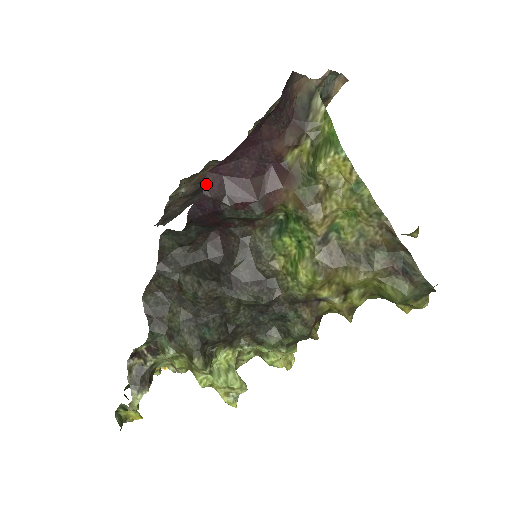
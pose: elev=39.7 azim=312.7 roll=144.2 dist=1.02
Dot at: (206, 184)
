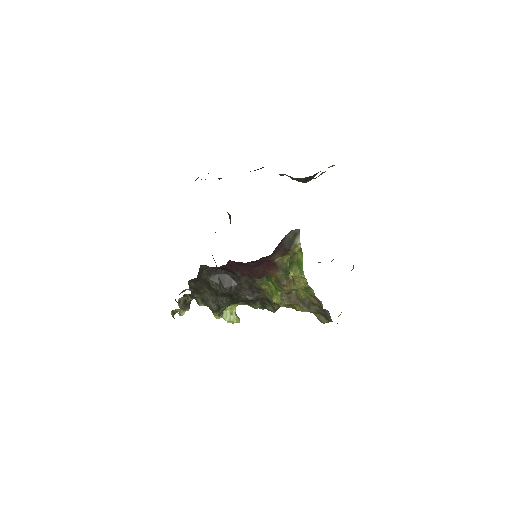
Dot at: (228, 264)
